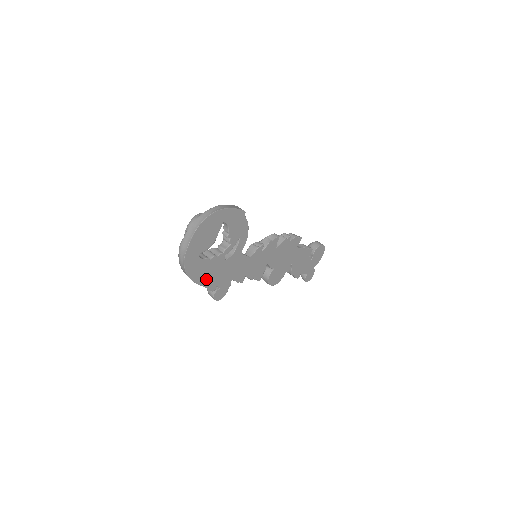
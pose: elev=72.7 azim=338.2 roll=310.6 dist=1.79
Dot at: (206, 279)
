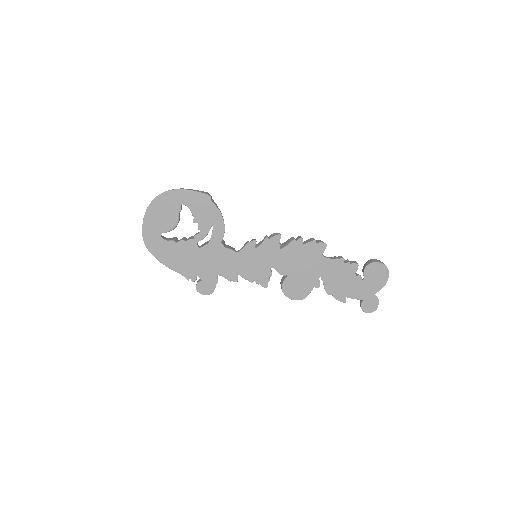
Dot at: (179, 265)
